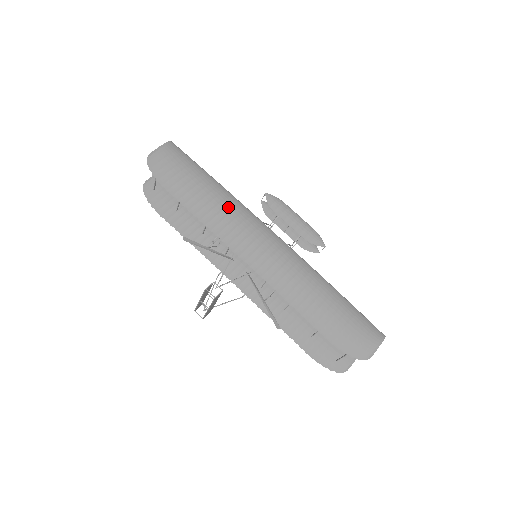
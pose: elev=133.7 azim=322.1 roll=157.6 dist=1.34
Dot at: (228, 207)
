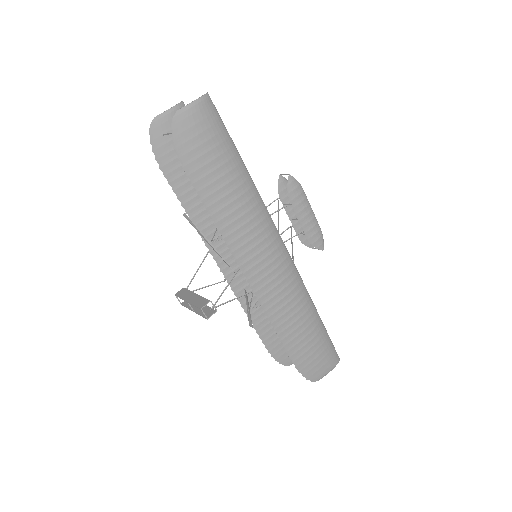
Dot at: (250, 211)
